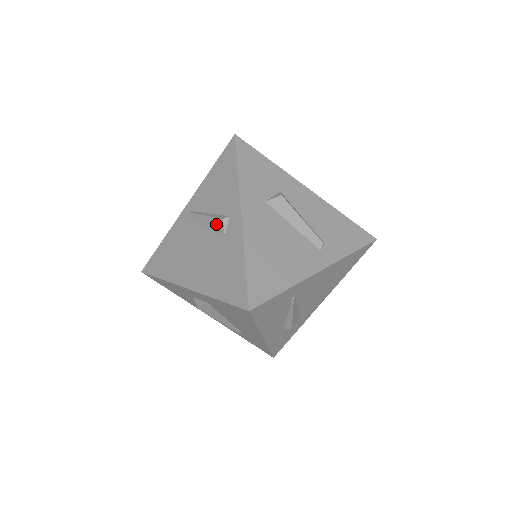
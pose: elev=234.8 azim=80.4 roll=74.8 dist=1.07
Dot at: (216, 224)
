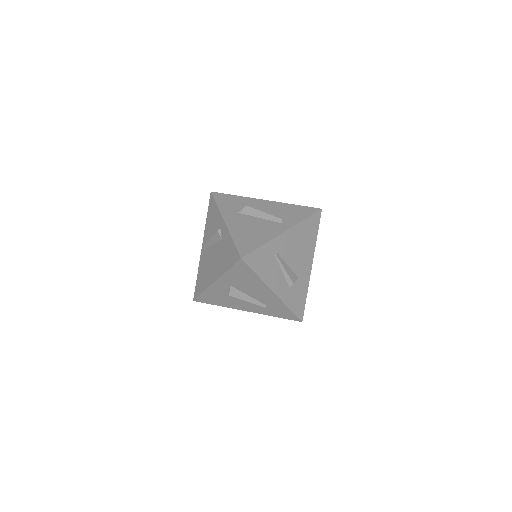
Dot at: (216, 237)
